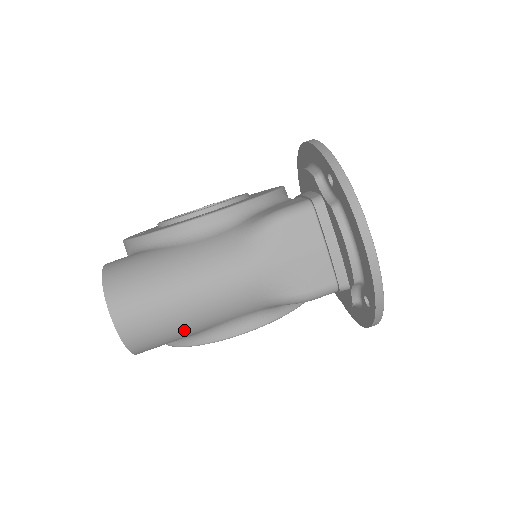
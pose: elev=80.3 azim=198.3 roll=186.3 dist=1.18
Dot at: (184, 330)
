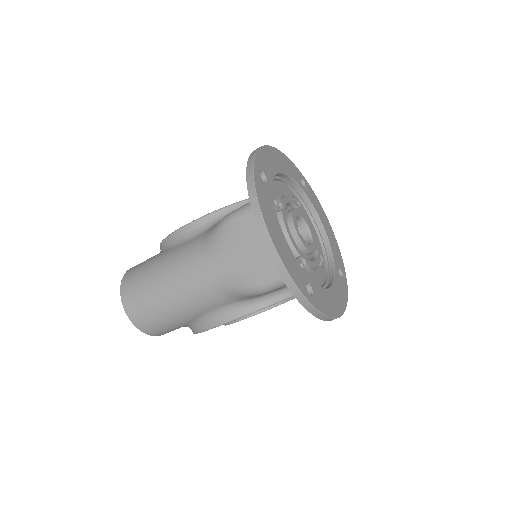
Dot at: (174, 317)
